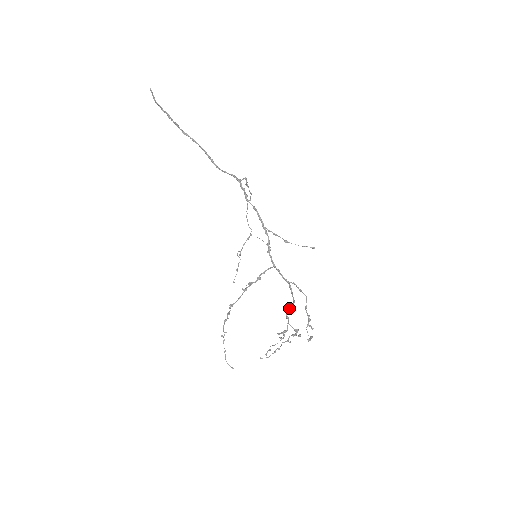
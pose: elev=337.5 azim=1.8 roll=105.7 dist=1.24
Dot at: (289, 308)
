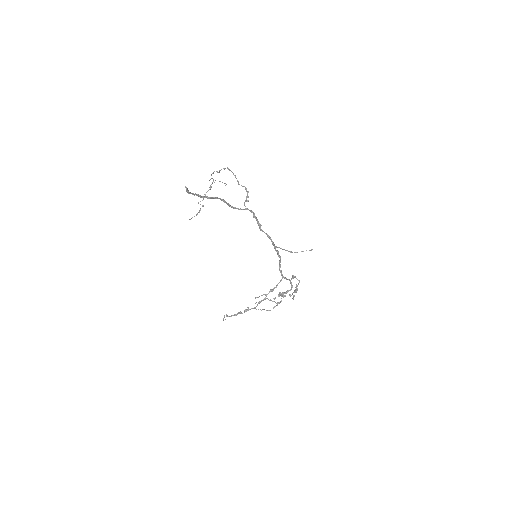
Dot at: occluded
